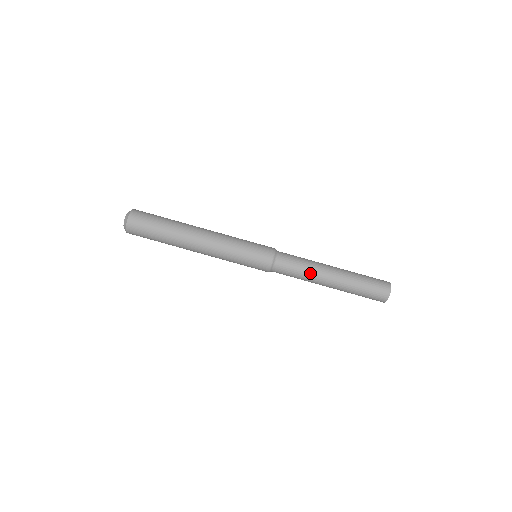
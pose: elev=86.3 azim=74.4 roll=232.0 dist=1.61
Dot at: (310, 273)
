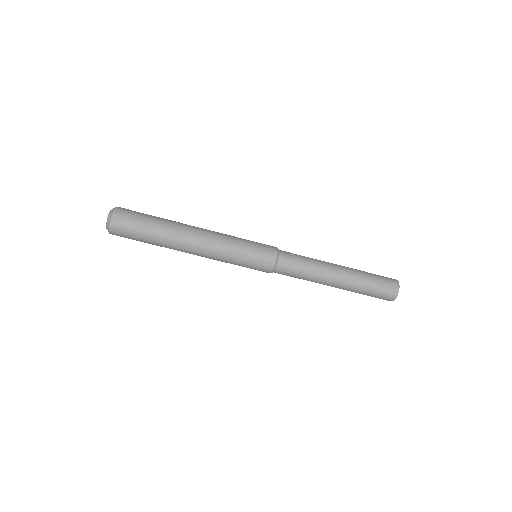
Dot at: (313, 279)
